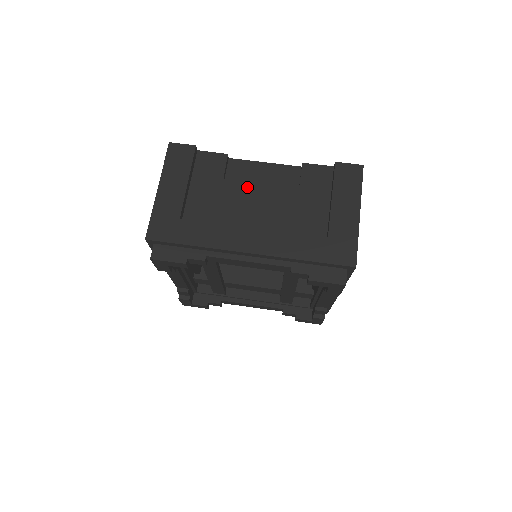
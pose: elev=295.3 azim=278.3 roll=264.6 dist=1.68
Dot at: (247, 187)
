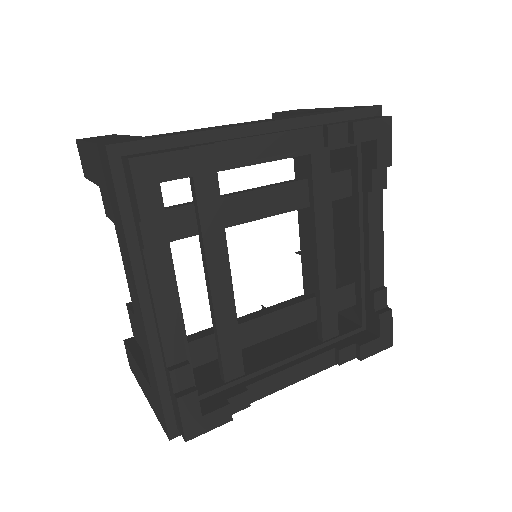
Dot at: occluded
